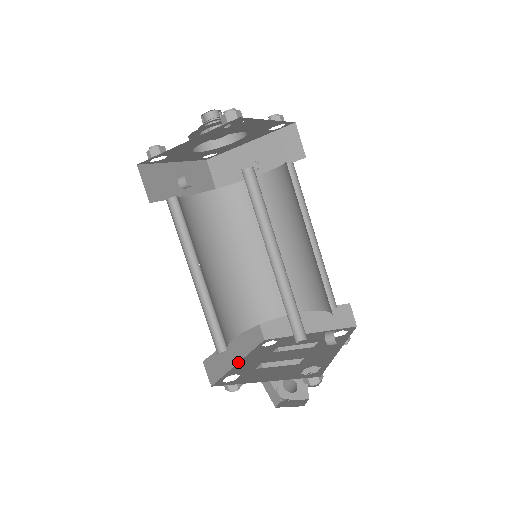
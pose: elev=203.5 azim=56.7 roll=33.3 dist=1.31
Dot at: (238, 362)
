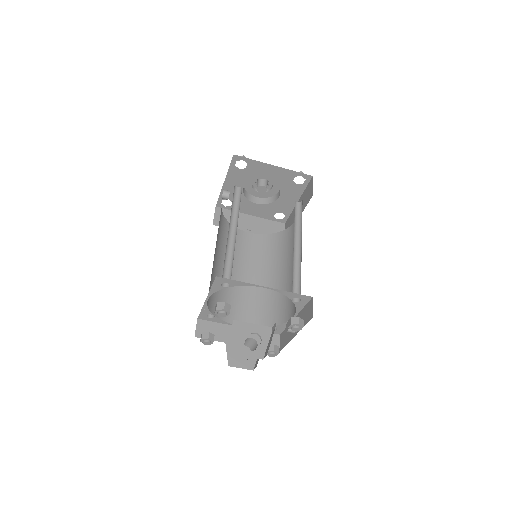
Dot at: occluded
